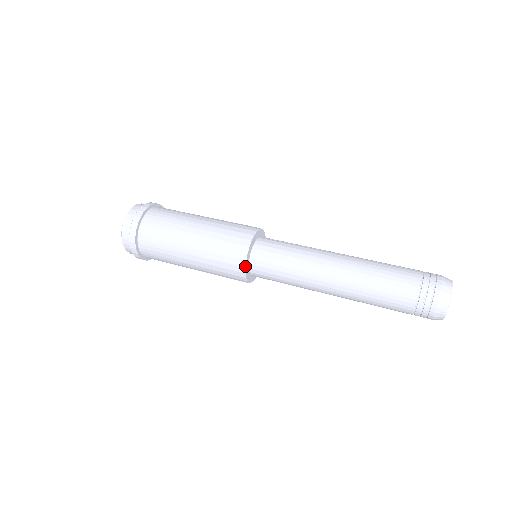
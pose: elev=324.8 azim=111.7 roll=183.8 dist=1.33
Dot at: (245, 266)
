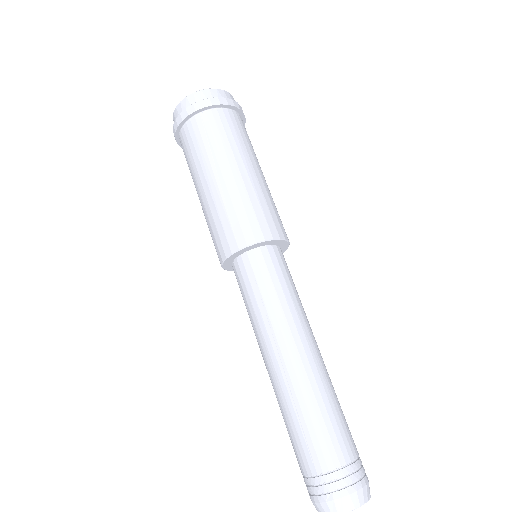
Dot at: (224, 261)
